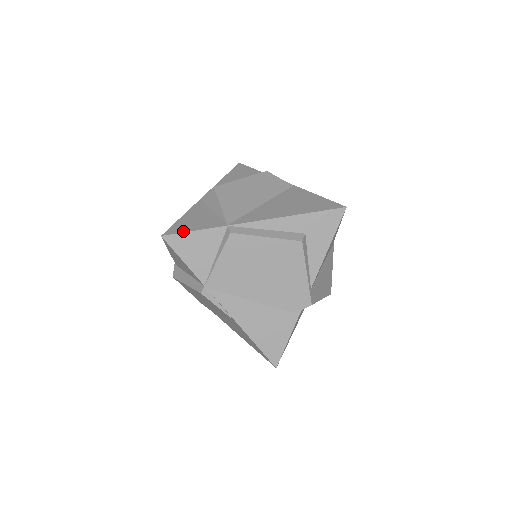
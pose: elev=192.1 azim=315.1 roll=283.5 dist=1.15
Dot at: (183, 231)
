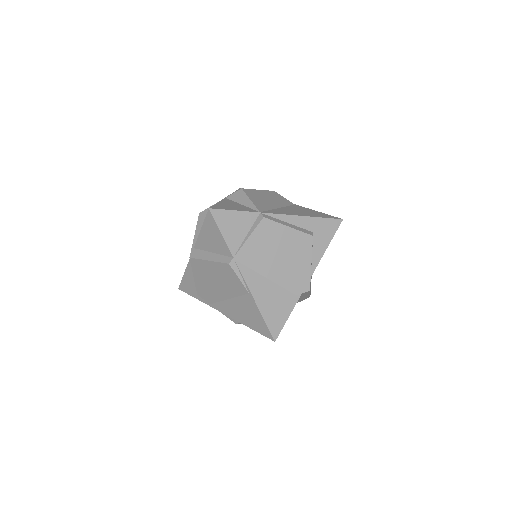
Dot at: (226, 209)
